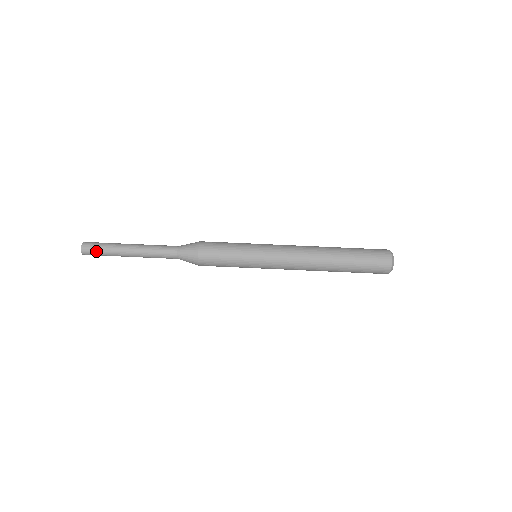
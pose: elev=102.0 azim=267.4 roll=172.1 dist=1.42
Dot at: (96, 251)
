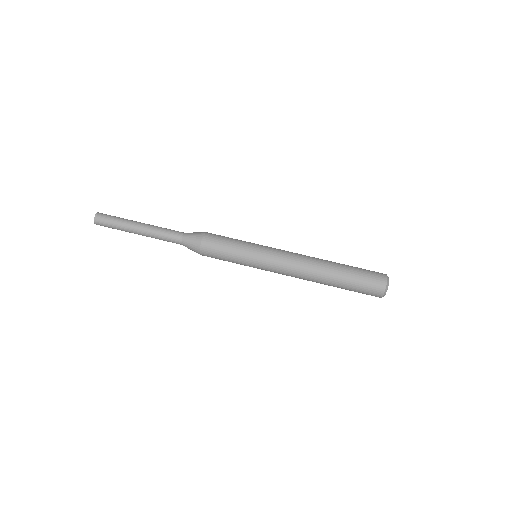
Dot at: (108, 226)
